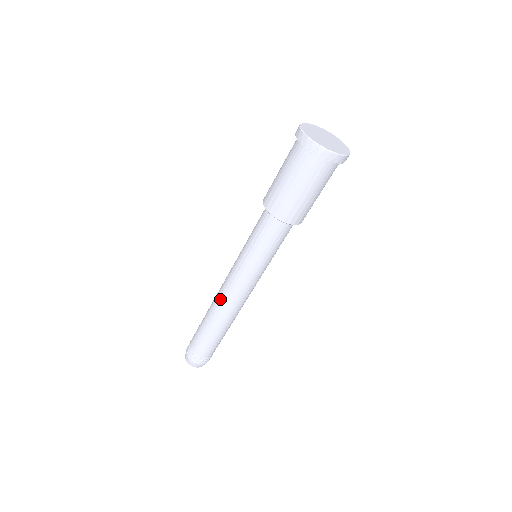
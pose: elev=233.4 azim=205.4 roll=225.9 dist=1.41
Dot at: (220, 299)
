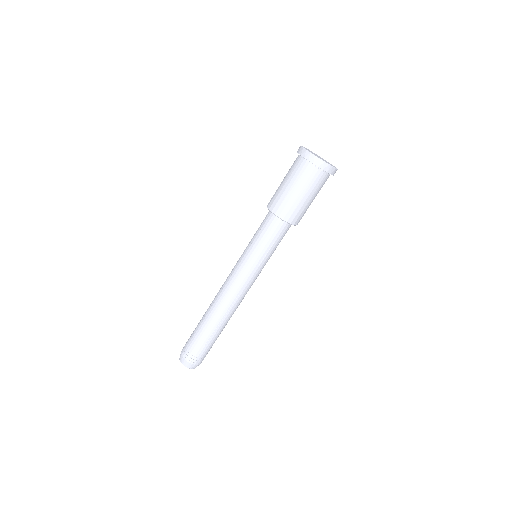
Dot at: (220, 292)
